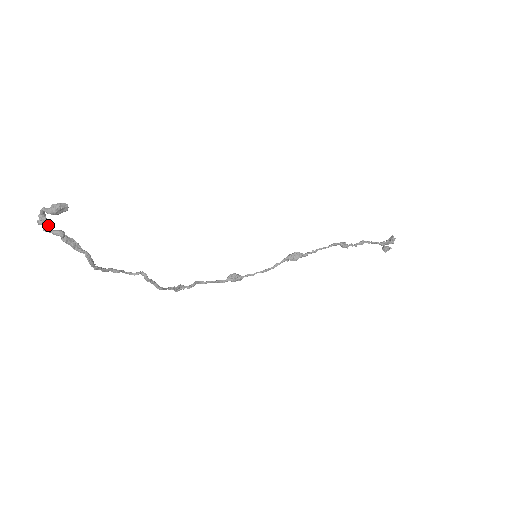
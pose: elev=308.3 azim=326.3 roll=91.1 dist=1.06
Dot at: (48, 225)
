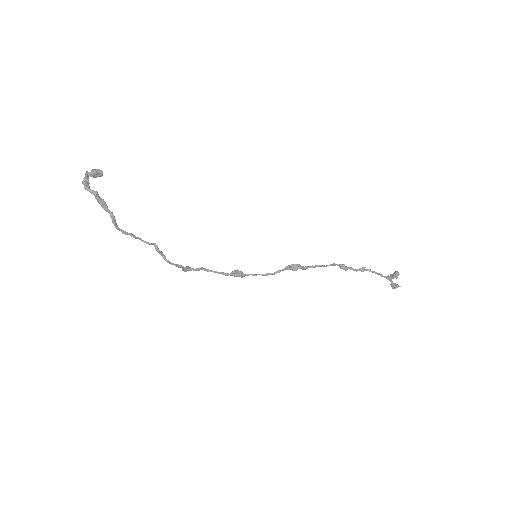
Dot at: (88, 185)
